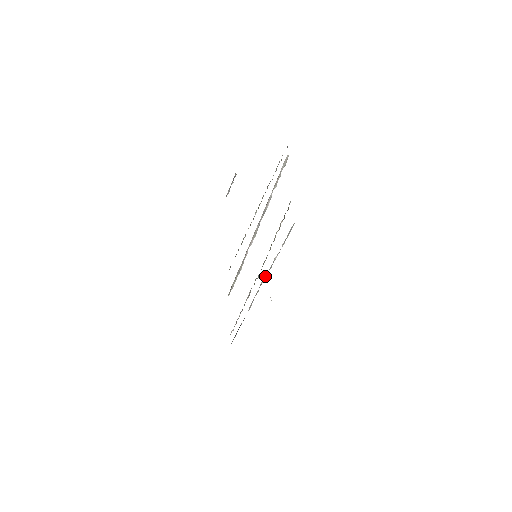
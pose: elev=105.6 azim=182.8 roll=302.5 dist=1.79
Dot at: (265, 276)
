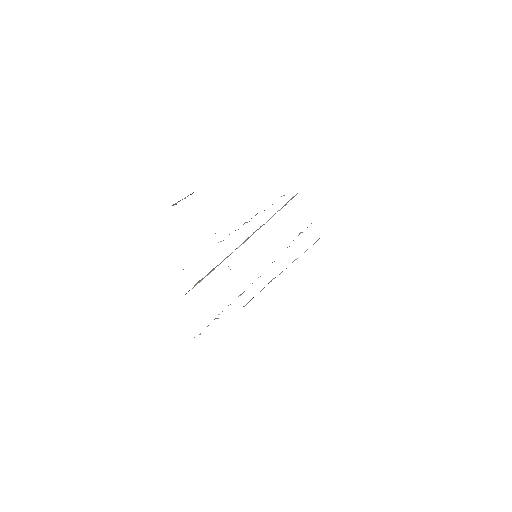
Dot at: occluded
